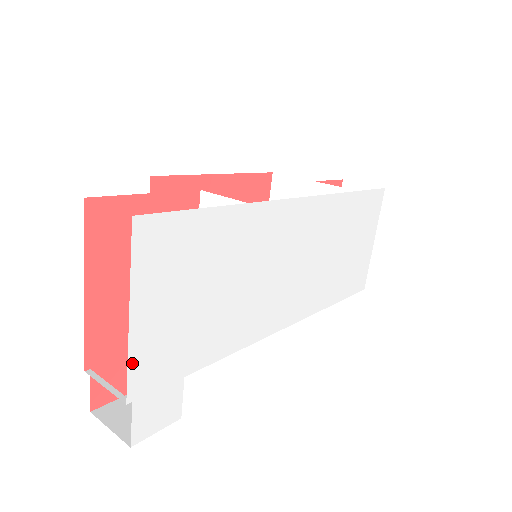
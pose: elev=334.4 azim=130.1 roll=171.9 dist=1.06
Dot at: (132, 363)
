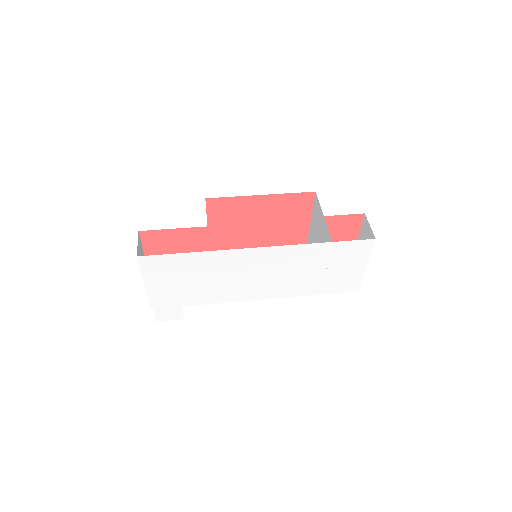
Dot at: (150, 298)
